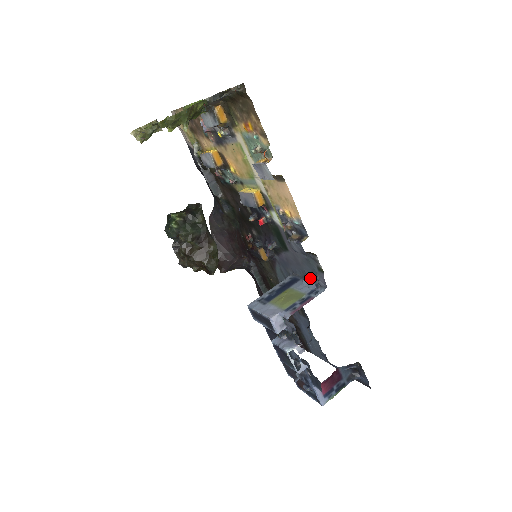
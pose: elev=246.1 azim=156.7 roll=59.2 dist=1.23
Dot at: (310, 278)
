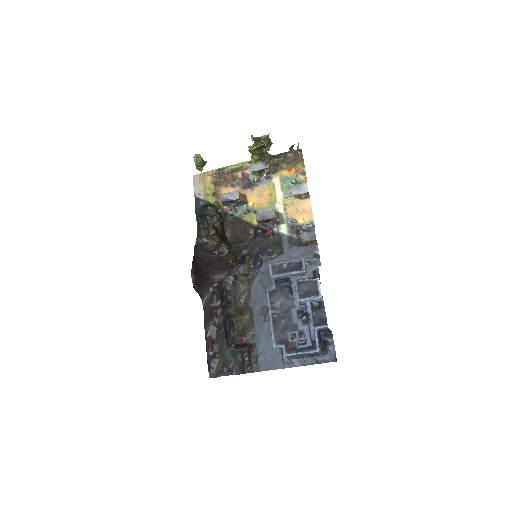
Dot at: occluded
